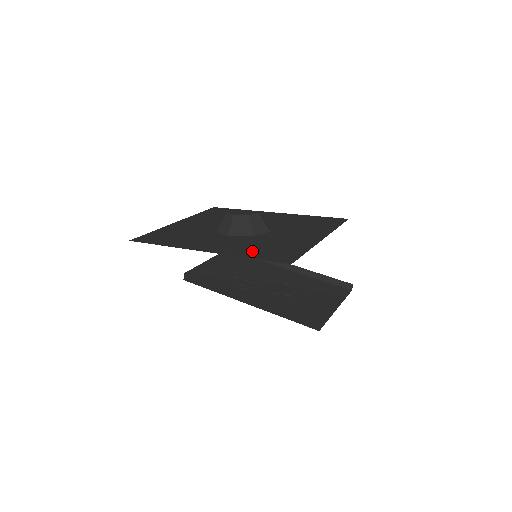
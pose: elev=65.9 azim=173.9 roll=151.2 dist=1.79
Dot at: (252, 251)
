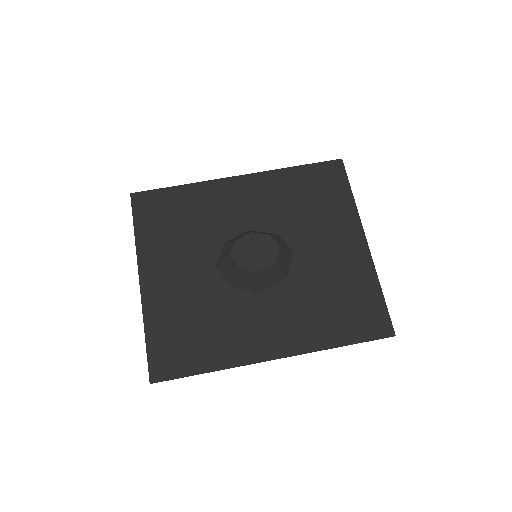
Dot at: (329, 326)
